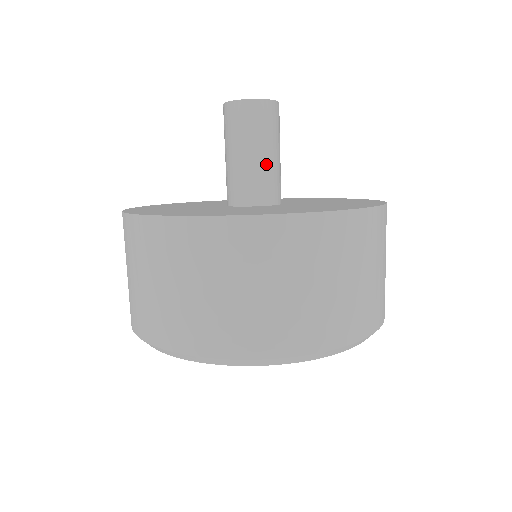
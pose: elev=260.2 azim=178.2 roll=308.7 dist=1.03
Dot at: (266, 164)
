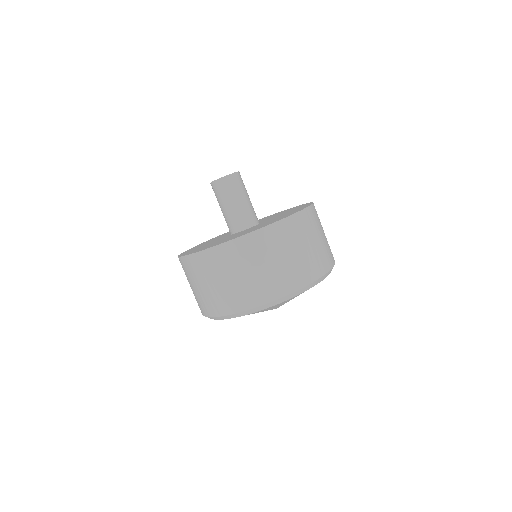
Dot at: (234, 210)
